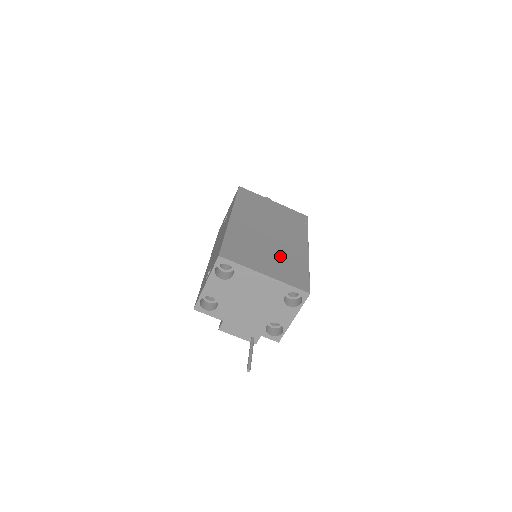
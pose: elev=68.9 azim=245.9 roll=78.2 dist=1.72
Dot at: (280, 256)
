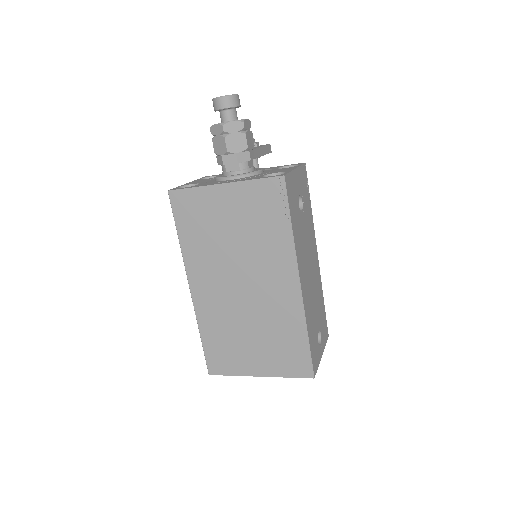
Dot at: (266, 330)
